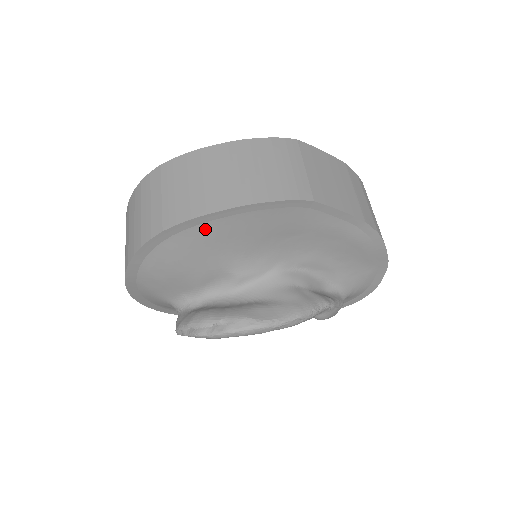
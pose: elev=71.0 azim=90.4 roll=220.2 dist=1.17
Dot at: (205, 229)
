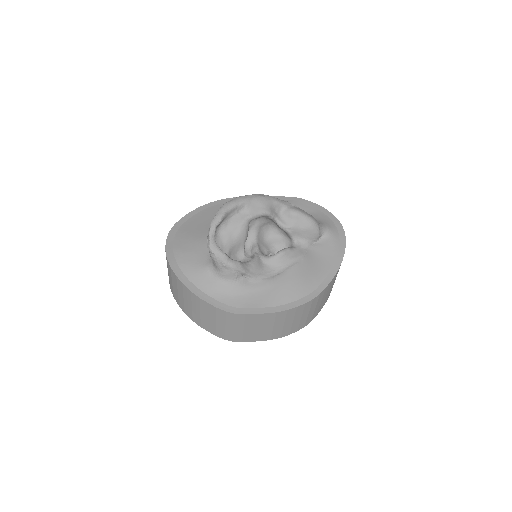
Dot at: (194, 219)
